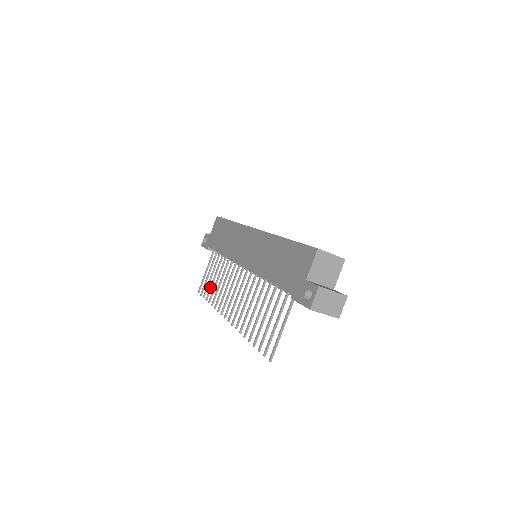
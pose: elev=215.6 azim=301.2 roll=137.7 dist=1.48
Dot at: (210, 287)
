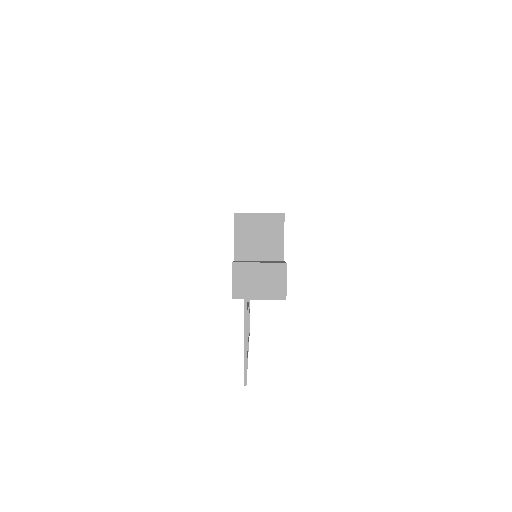
Dot at: occluded
